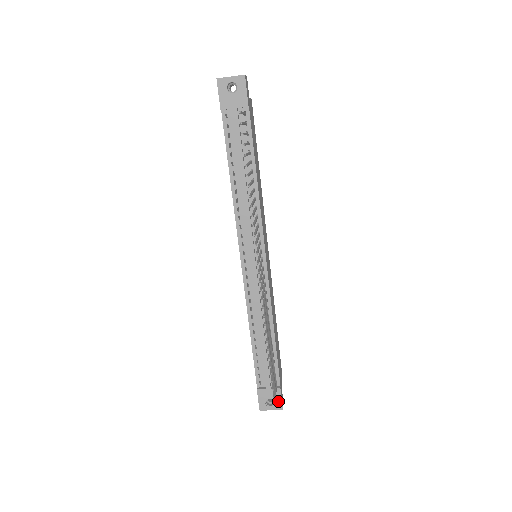
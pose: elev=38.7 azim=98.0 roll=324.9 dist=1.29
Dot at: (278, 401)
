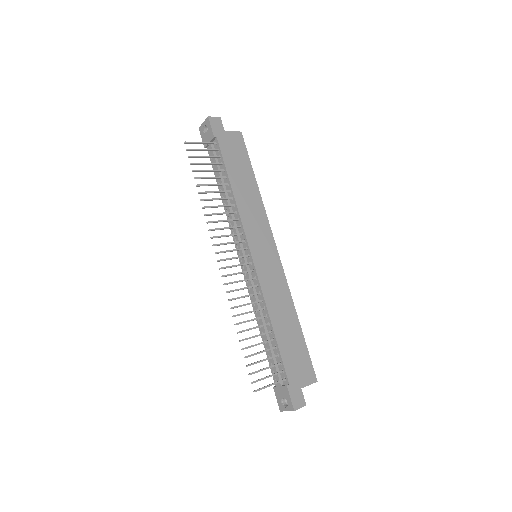
Dot at: (289, 400)
